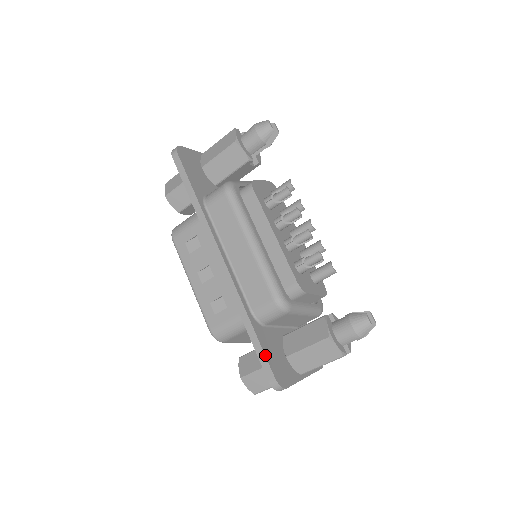
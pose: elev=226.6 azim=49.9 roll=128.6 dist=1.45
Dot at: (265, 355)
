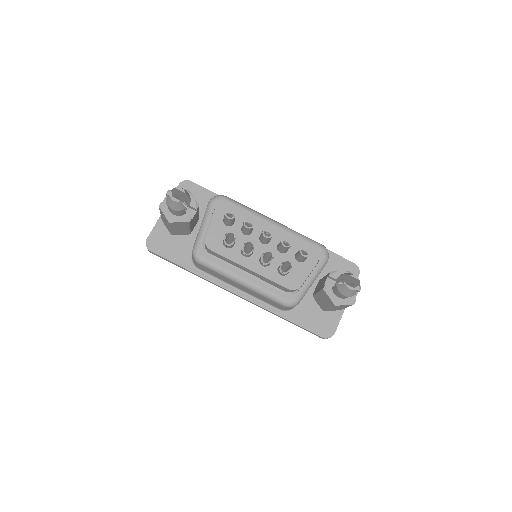
Dot at: (307, 330)
